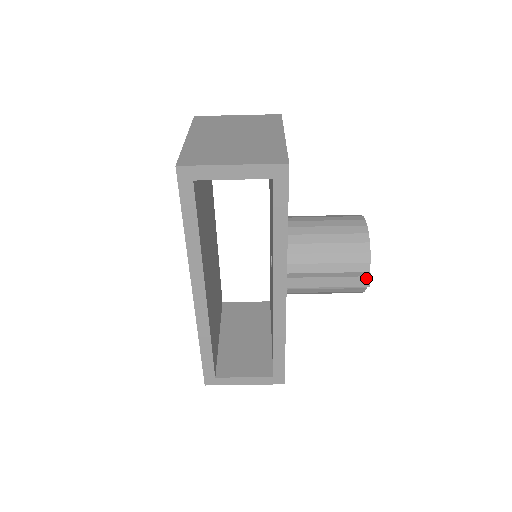
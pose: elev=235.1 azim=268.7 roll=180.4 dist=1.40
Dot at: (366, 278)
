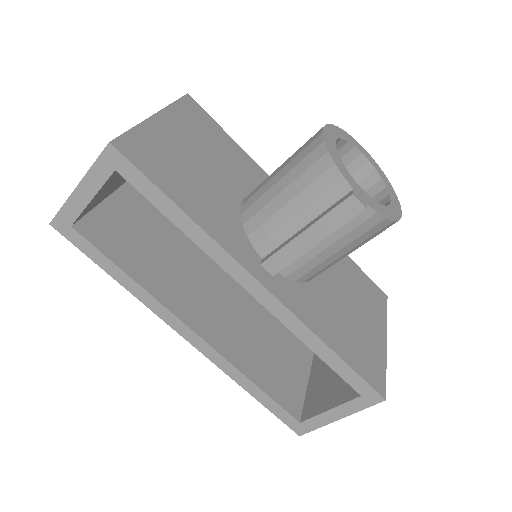
Dot at: (349, 201)
